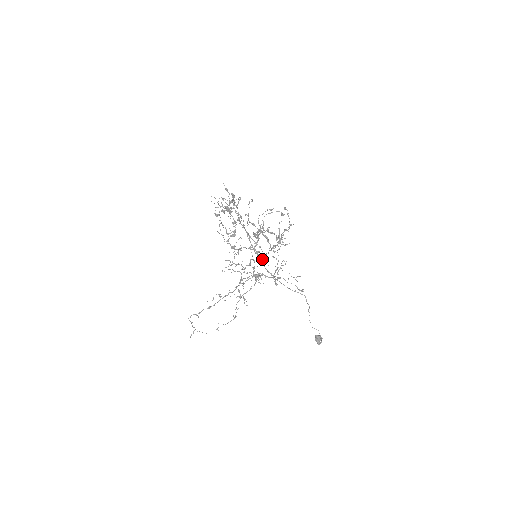
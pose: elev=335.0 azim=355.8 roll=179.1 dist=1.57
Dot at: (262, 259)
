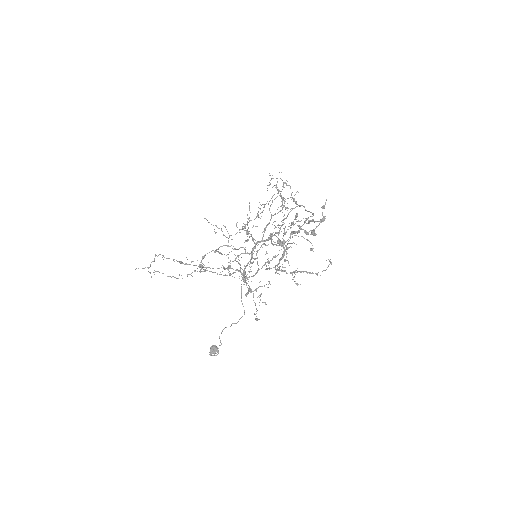
Dot at: (253, 258)
